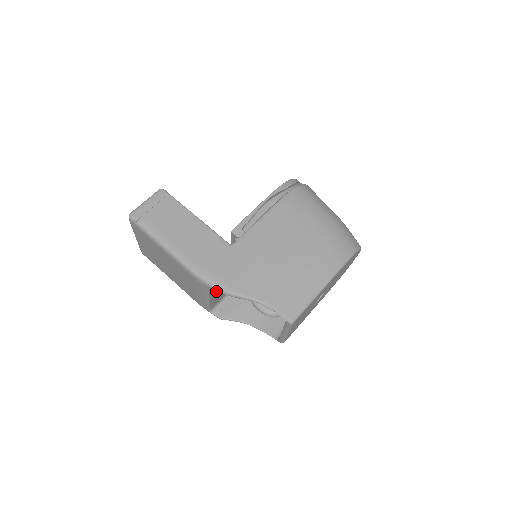
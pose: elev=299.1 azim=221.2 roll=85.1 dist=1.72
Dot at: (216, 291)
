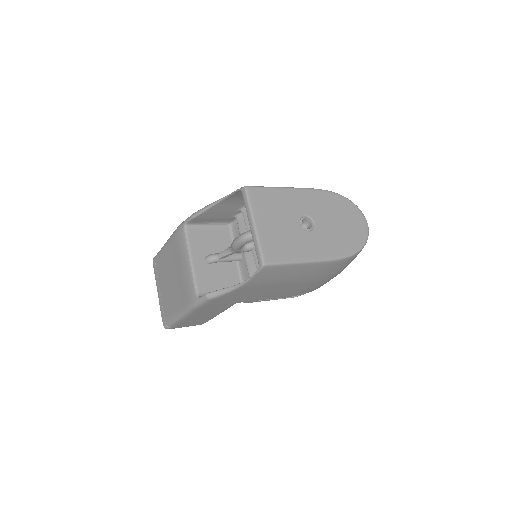
Dot at: (201, 257)
